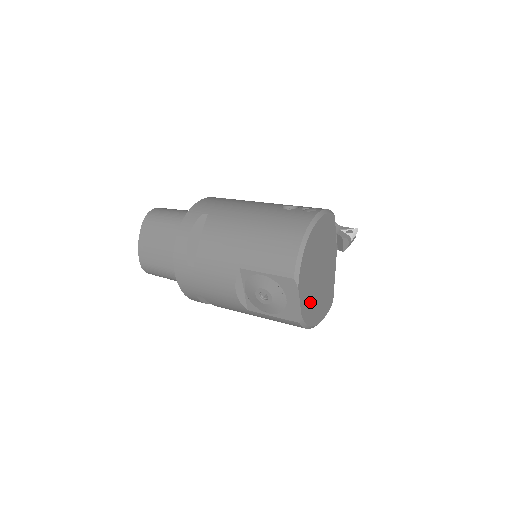
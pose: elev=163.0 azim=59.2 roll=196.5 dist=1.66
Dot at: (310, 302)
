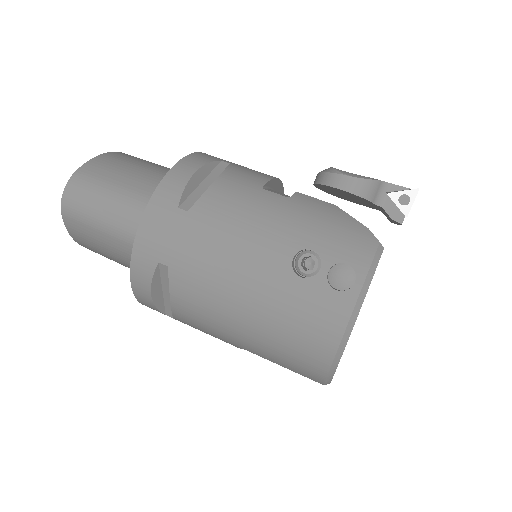
Dot at: occluded
